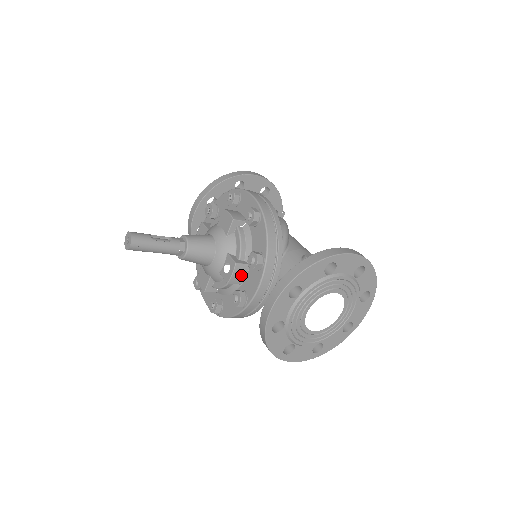
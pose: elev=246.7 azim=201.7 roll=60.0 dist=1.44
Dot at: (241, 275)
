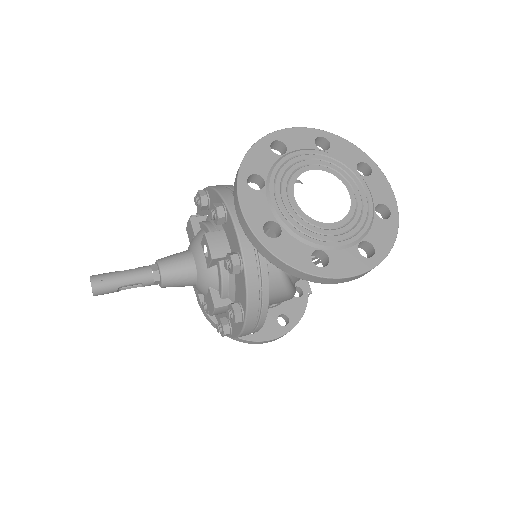
Dot at: (221, 243)
